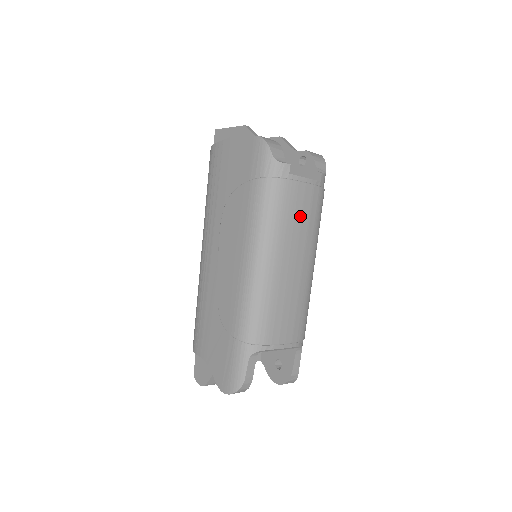
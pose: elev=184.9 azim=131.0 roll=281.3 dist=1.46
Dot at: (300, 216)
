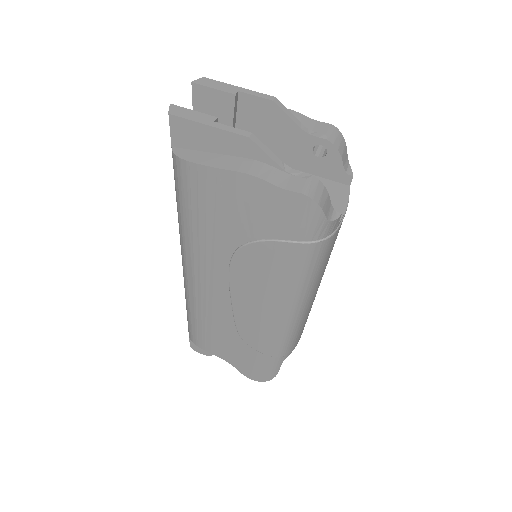
Dot at: occluded
